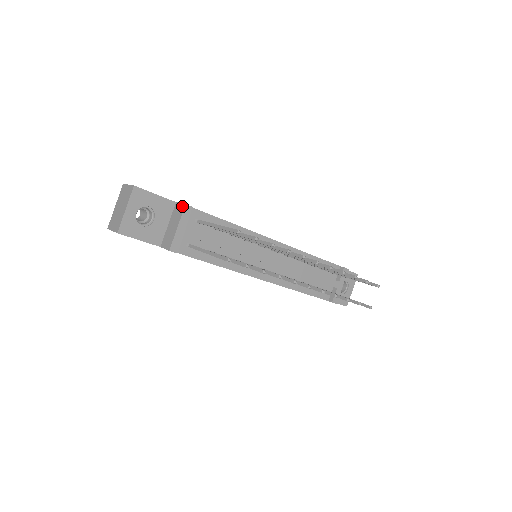
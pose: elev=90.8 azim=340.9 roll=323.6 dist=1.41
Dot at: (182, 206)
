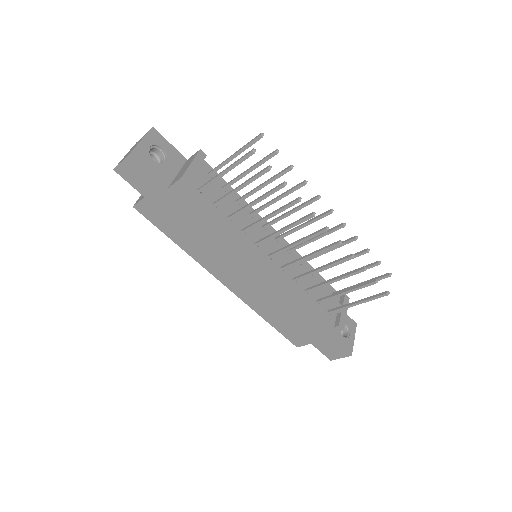
Dot at: (196, 153)
